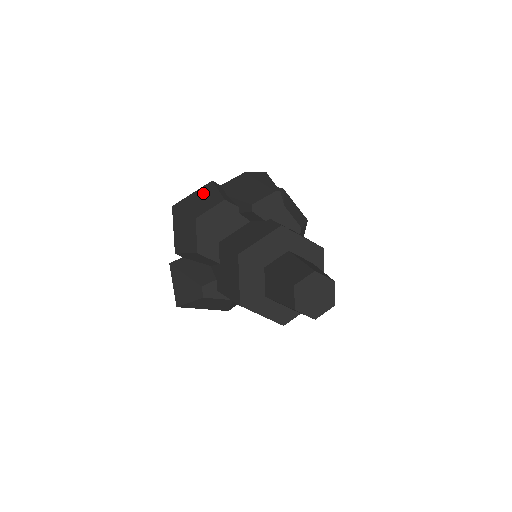
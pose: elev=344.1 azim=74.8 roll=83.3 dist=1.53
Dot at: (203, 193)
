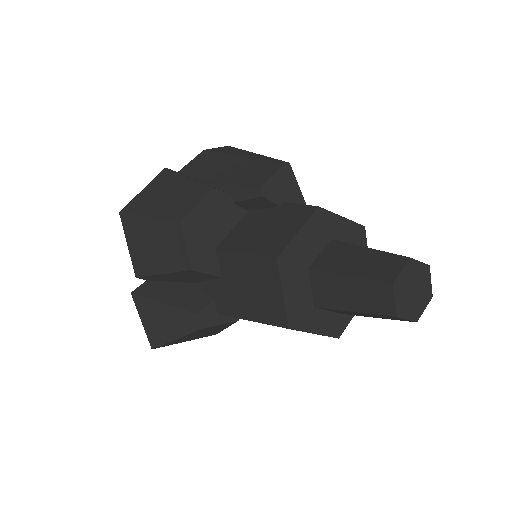
Dot at: (164, 186)
